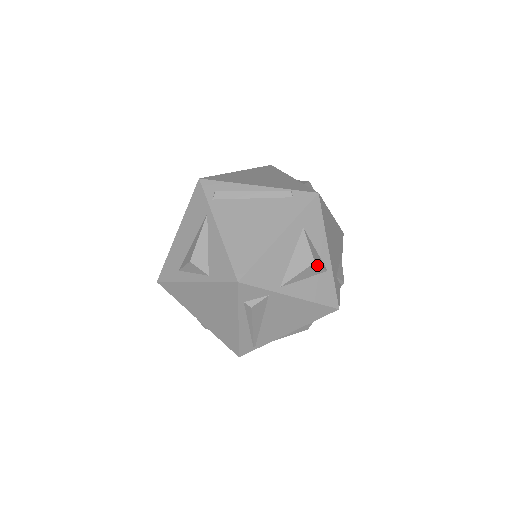
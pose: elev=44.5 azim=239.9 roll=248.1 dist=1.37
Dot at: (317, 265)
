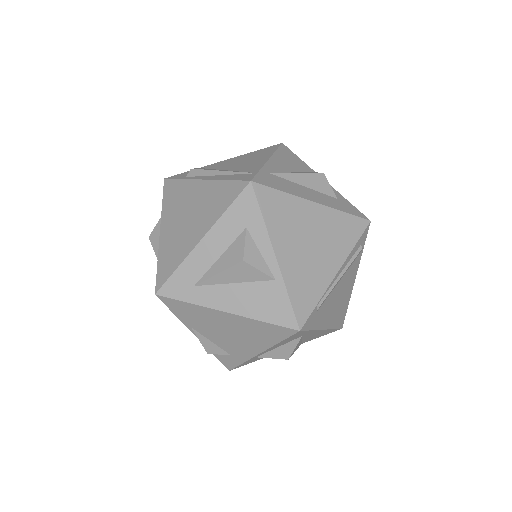
Dot at: occluded
